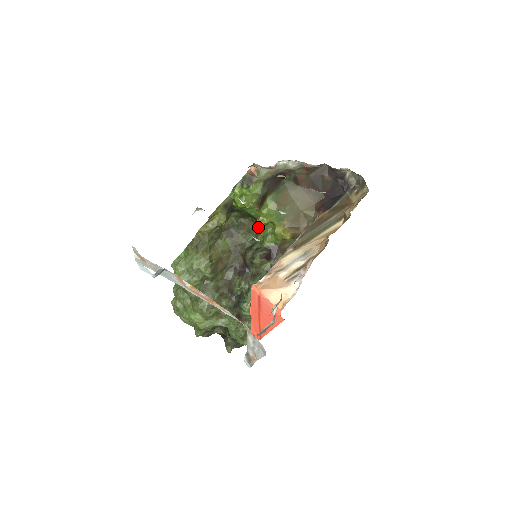
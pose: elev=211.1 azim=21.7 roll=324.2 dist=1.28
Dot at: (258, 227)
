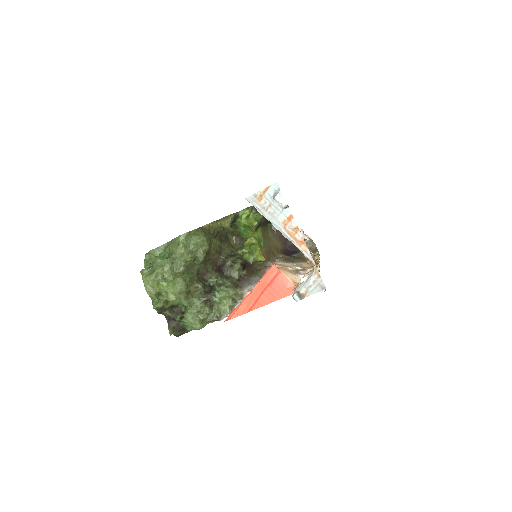
Dot at: (247, 243)
